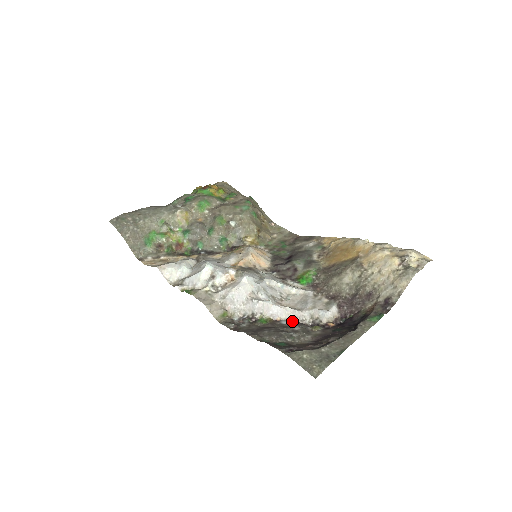
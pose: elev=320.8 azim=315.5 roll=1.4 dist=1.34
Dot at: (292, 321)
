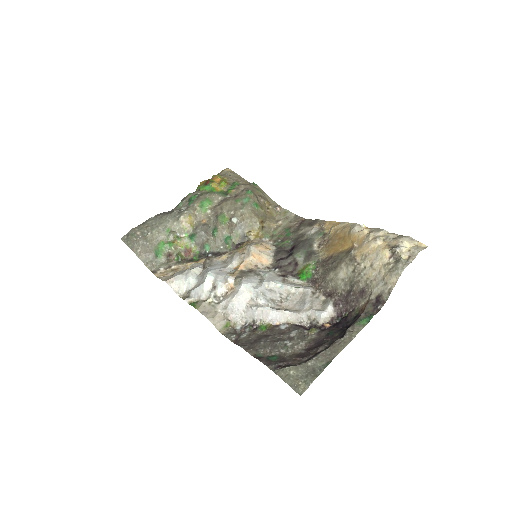
Dot at: (291, 324)
